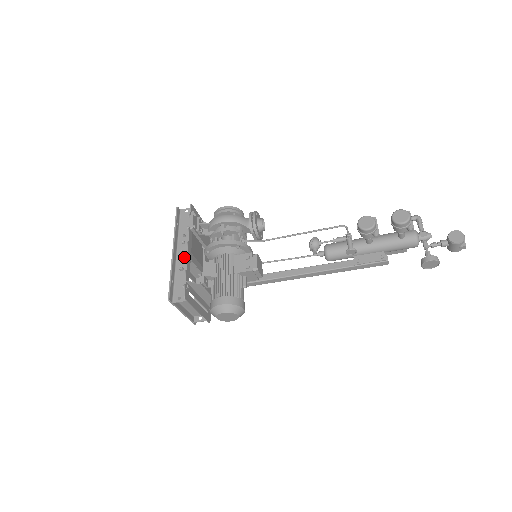
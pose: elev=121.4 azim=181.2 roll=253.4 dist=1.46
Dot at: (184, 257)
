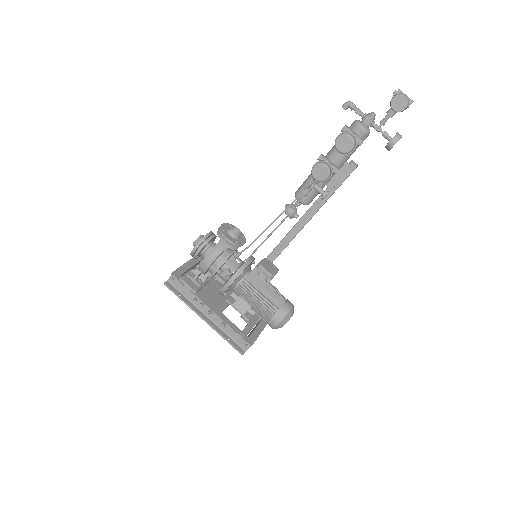
Dot at: (215, 315)
